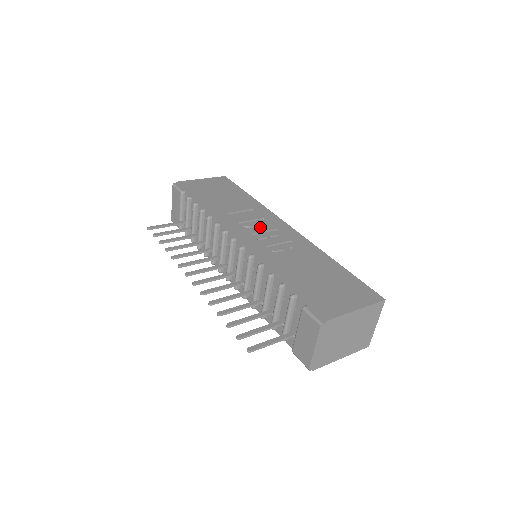
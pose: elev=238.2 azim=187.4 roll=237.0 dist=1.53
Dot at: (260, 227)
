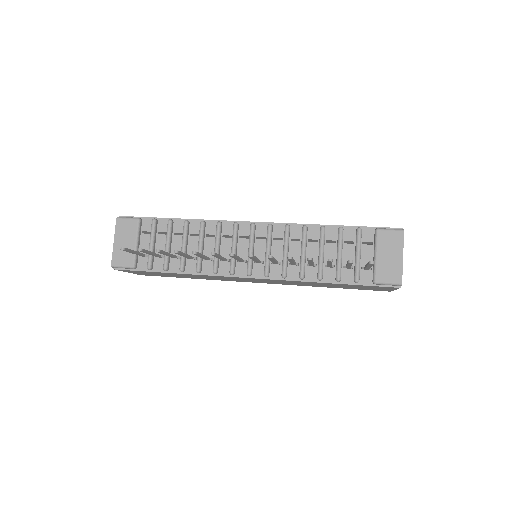
Dot at: occluded
